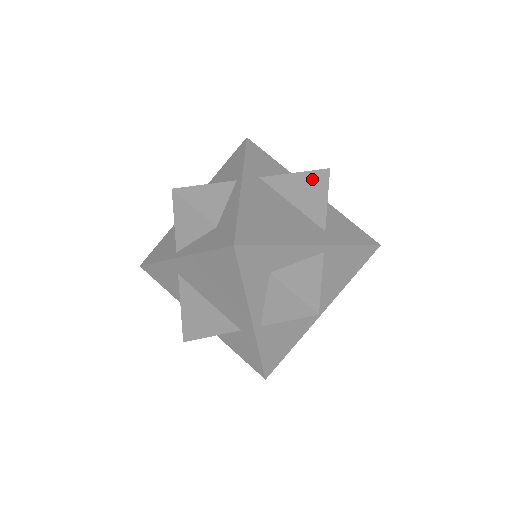
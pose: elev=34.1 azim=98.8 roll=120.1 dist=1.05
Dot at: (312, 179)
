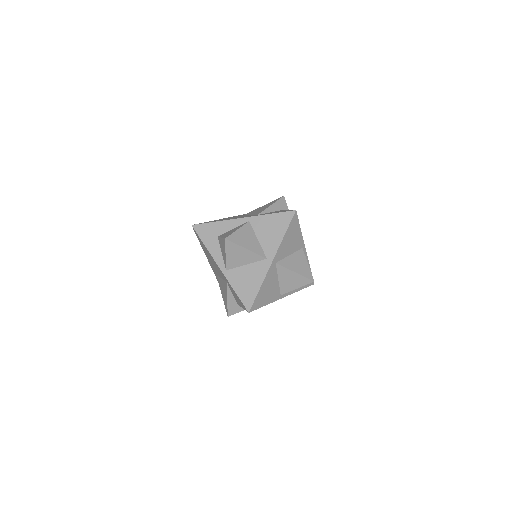
Dot at: (270, 203)
